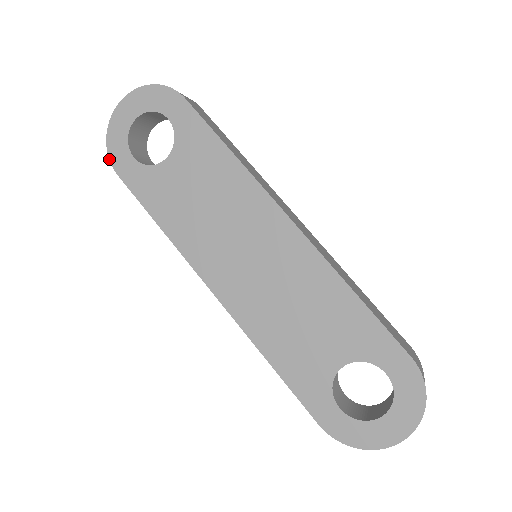
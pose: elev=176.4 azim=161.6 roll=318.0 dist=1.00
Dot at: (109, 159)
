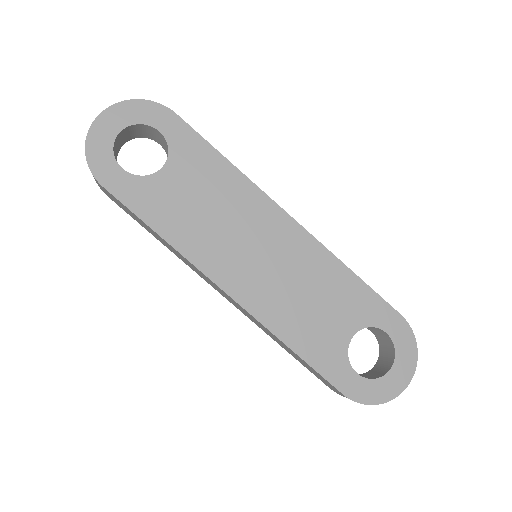
Dot at: occluded
